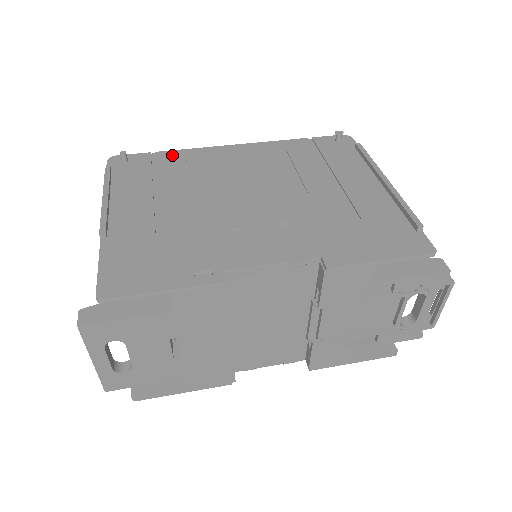
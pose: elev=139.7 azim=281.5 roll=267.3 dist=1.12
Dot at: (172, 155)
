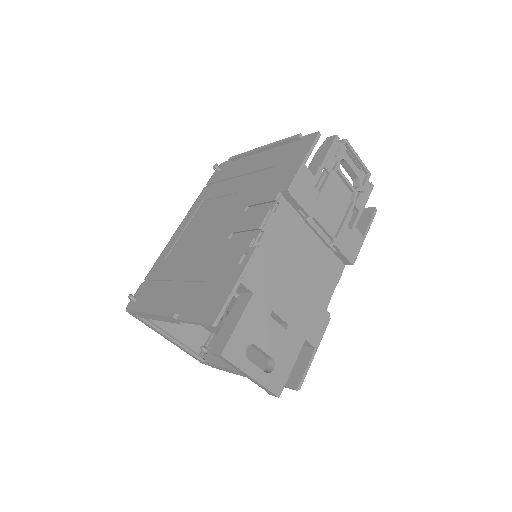
Dot at: (154, 269)
